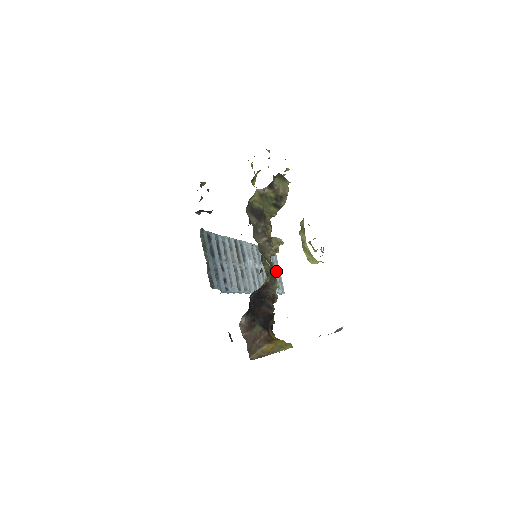
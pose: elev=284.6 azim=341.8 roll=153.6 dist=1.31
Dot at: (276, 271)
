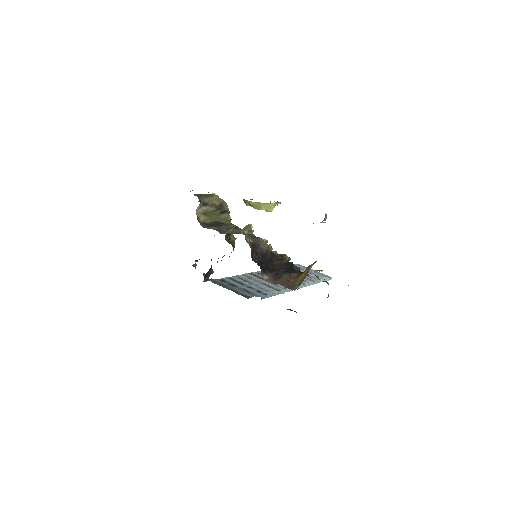
Dot at: (309, 271)
